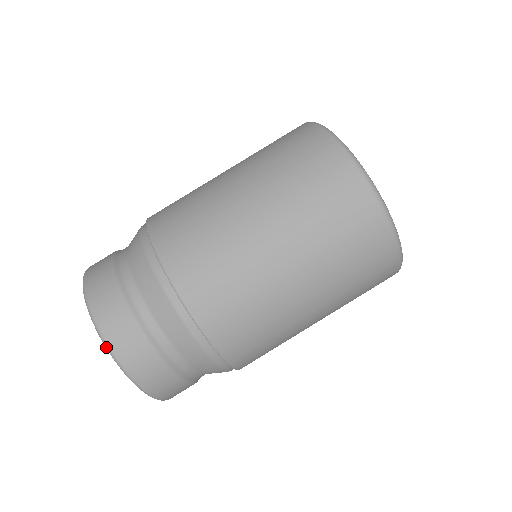
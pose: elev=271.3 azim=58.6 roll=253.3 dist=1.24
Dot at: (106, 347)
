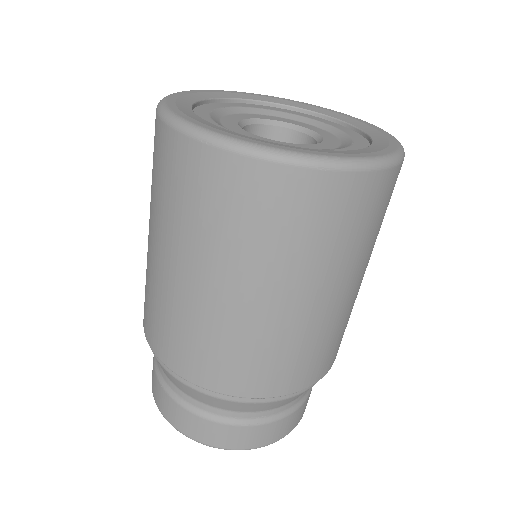
Dot at: occluded
